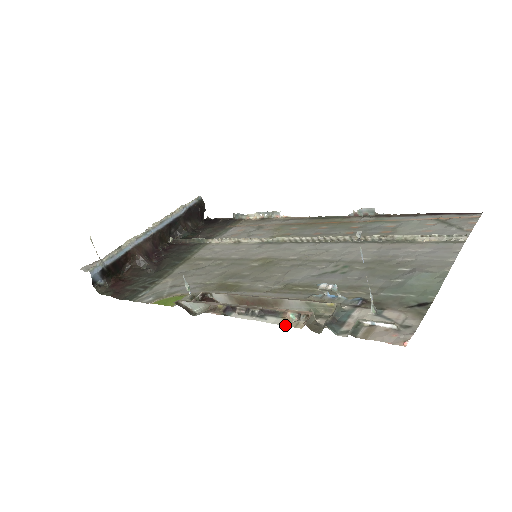
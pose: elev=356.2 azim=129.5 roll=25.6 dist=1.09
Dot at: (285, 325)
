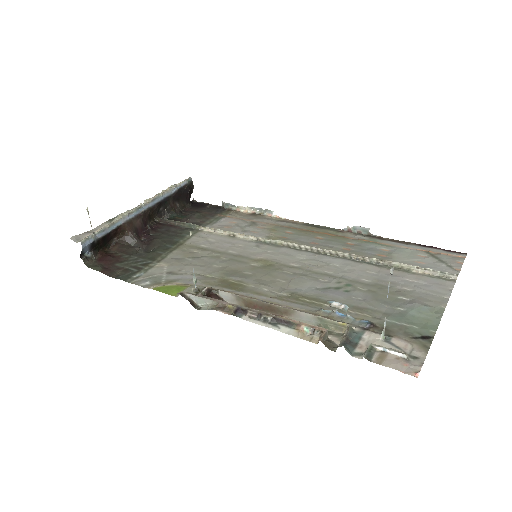
Dot at: (300, 337)
